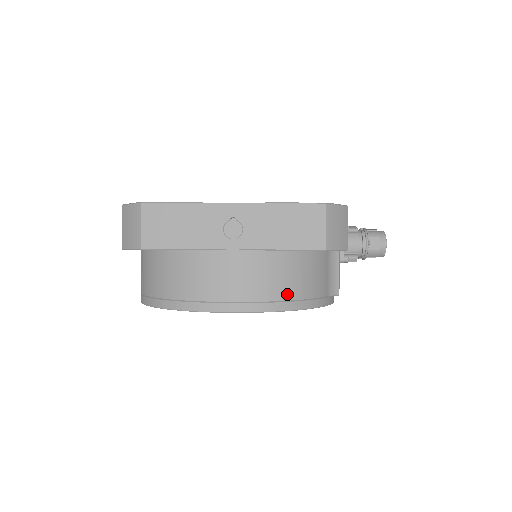
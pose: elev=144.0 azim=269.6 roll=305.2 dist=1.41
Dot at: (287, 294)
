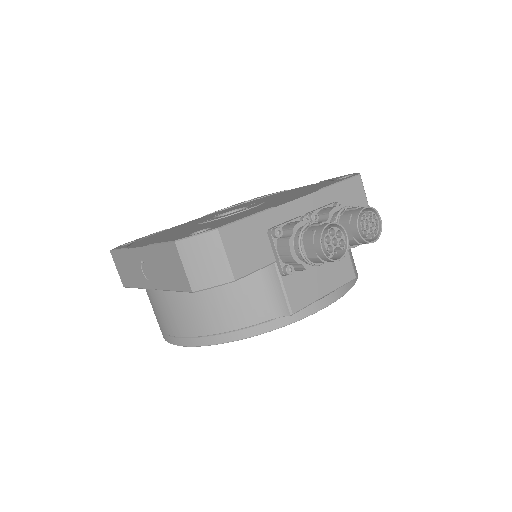
Dot at: (202, 329)
